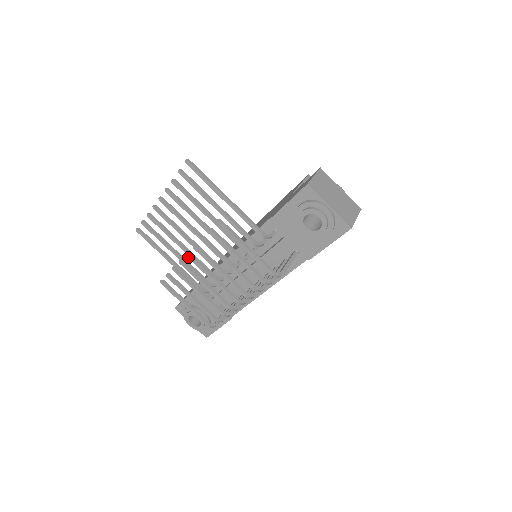
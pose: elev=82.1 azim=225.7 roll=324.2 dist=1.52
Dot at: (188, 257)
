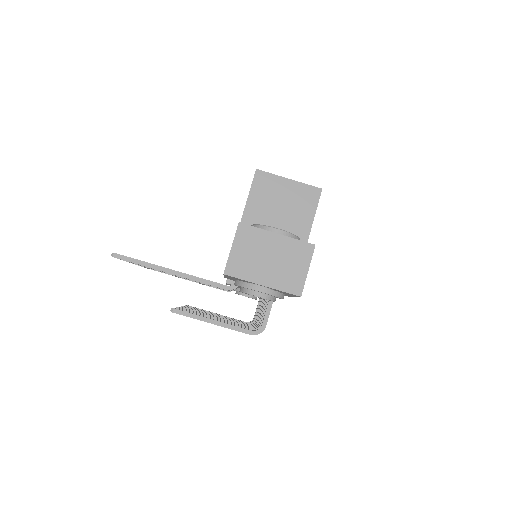
Dot at: occluded
